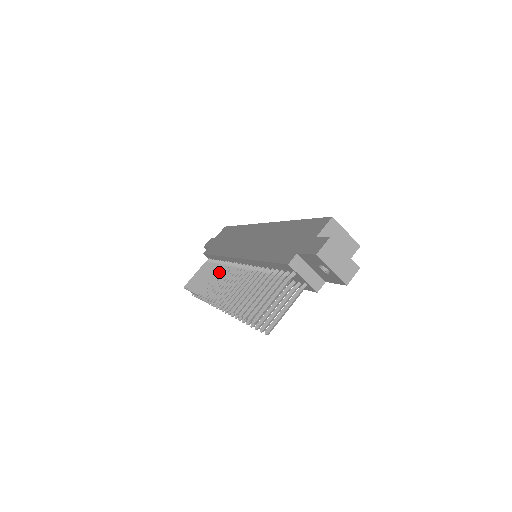
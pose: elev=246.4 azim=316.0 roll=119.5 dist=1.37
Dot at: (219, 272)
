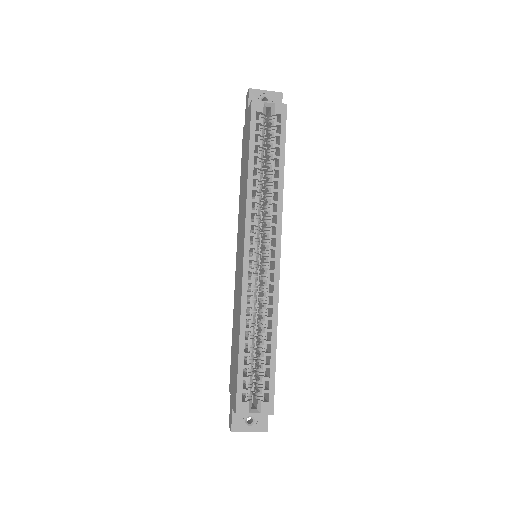
Dot at: occluded
